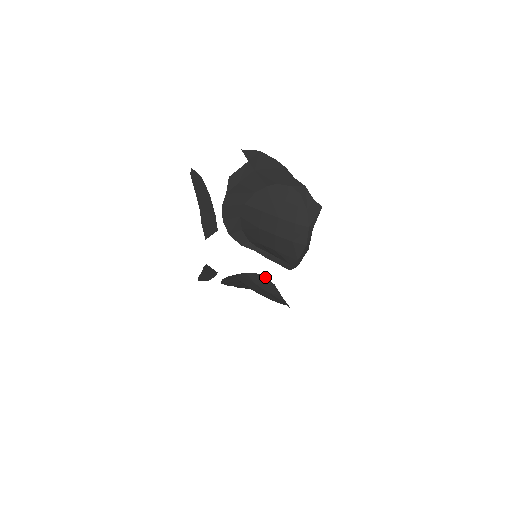
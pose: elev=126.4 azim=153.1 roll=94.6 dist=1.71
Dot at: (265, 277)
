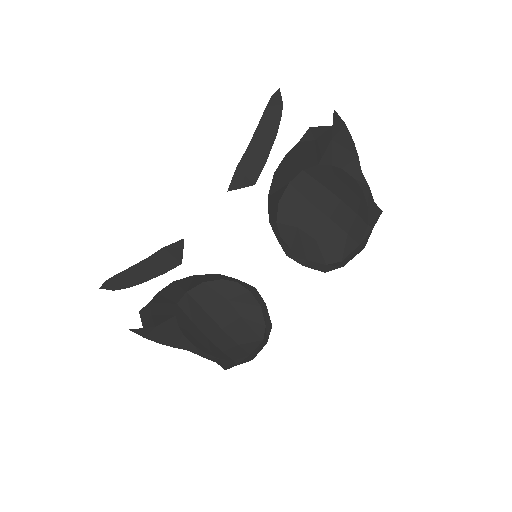
Dot at: (250, 293)
